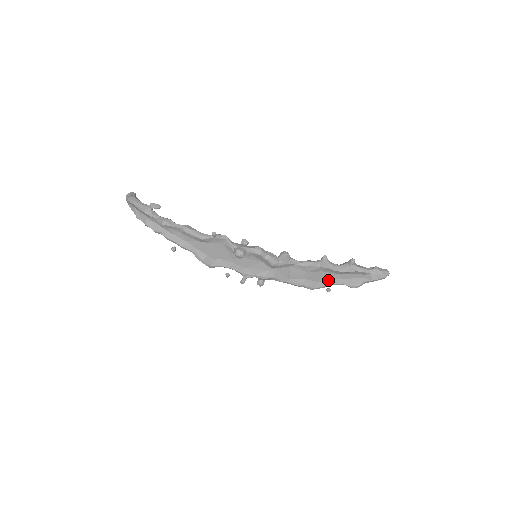
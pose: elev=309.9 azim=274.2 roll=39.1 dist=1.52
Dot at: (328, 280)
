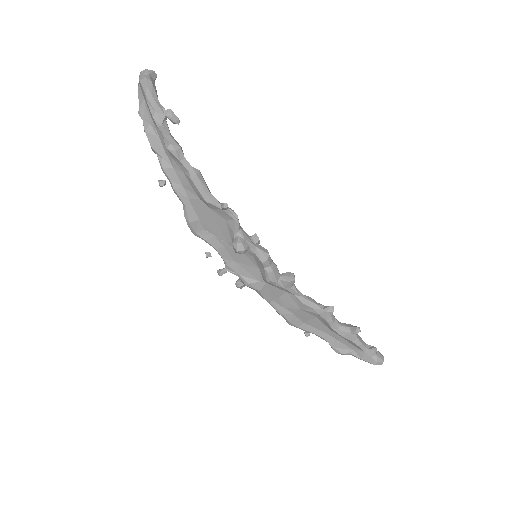
Dot at: (315, 328)
